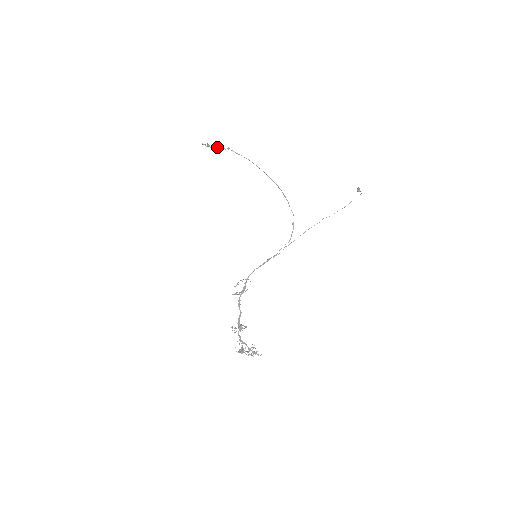
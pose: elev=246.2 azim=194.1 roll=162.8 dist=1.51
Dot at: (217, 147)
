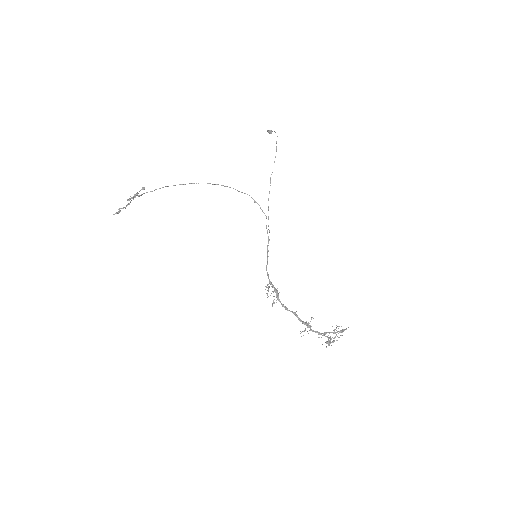
Dot at: (130, 201)
